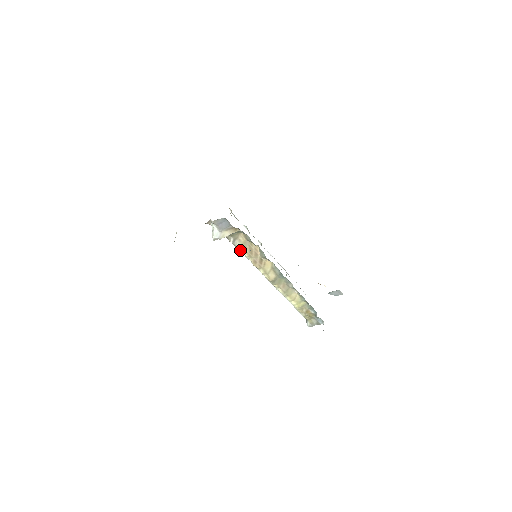
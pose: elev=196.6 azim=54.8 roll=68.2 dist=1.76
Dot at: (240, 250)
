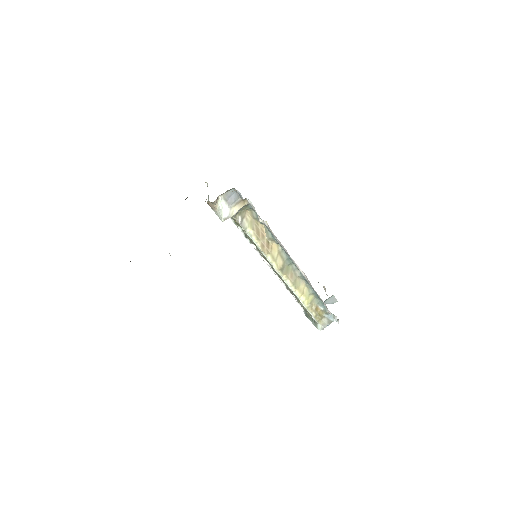
Dot at: (248, 233)
